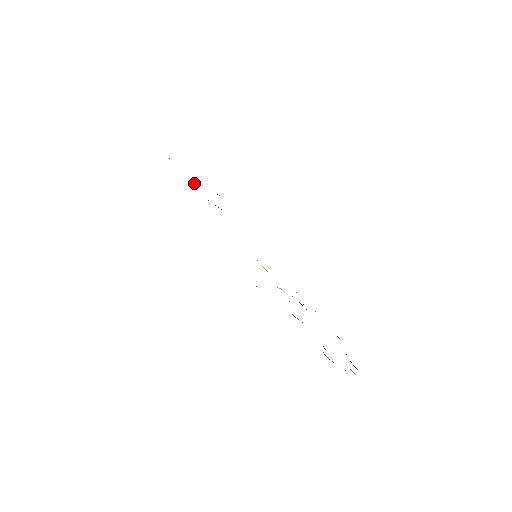
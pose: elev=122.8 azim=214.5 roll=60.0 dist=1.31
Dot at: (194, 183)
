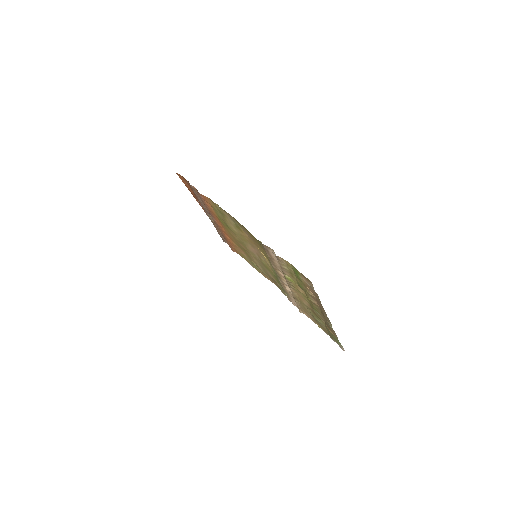
Dot at: (210, 218)
